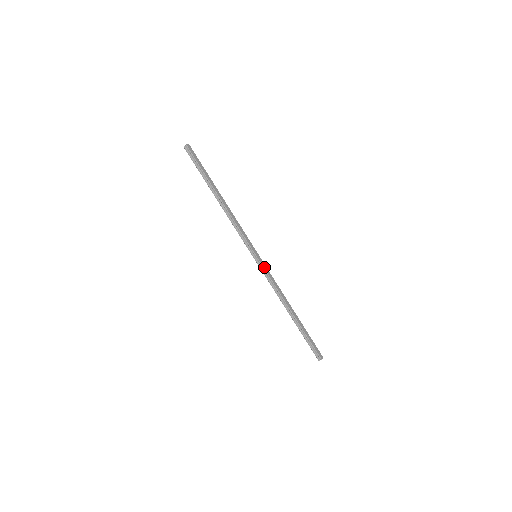
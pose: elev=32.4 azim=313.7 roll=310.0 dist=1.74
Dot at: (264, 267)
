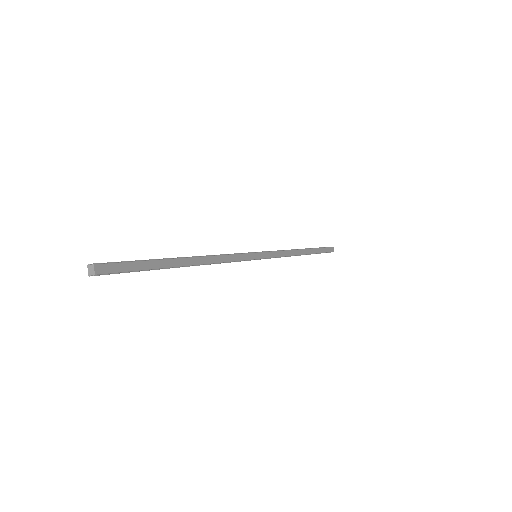
Dot at: (269, 256)
